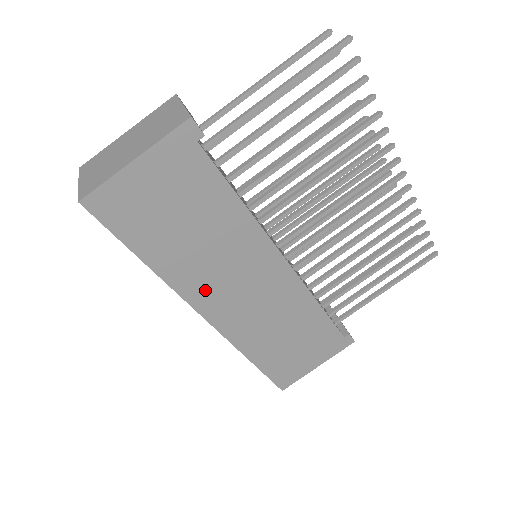
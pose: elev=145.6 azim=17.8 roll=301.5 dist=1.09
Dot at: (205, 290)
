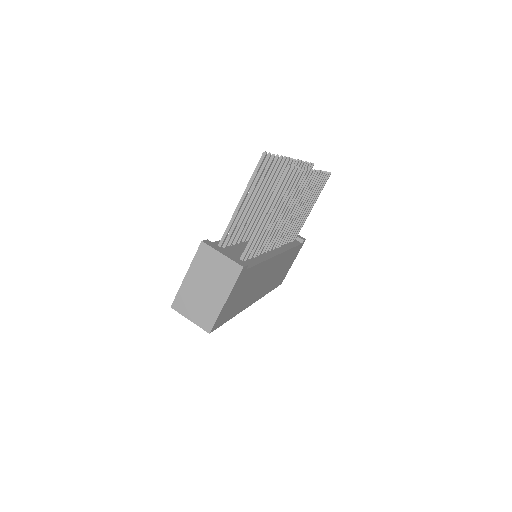
Dot at: (252, 297)
